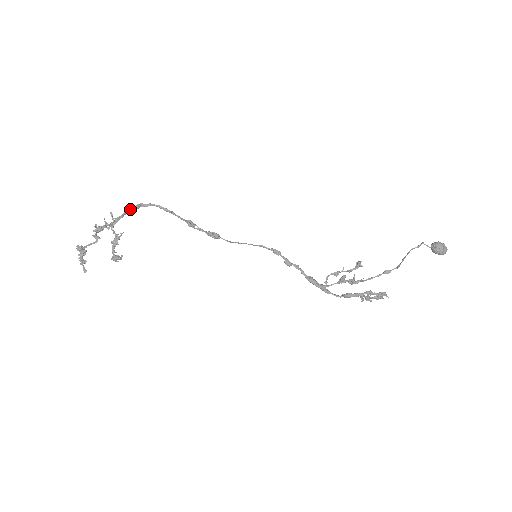
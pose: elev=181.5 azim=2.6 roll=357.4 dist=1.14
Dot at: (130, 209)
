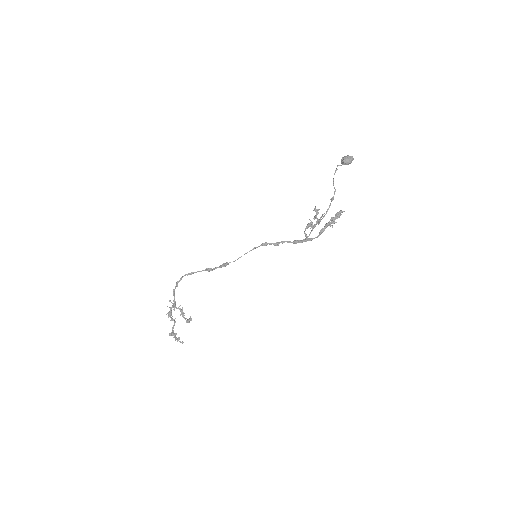
Dot at: (174, 289)
